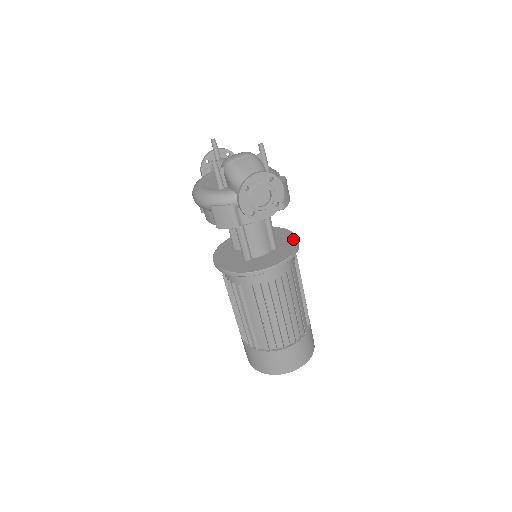
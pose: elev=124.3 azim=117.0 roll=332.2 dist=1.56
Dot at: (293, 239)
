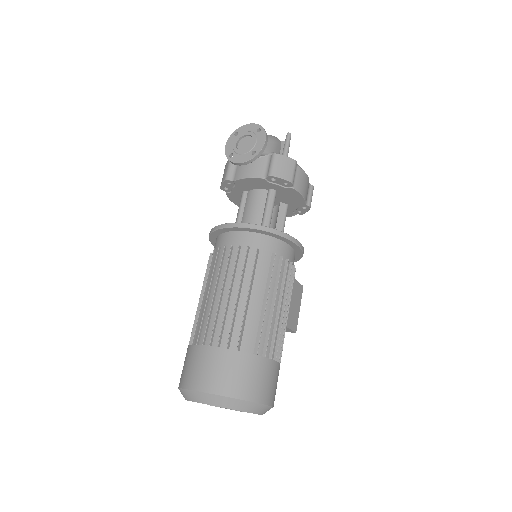
Dot at: occluded
